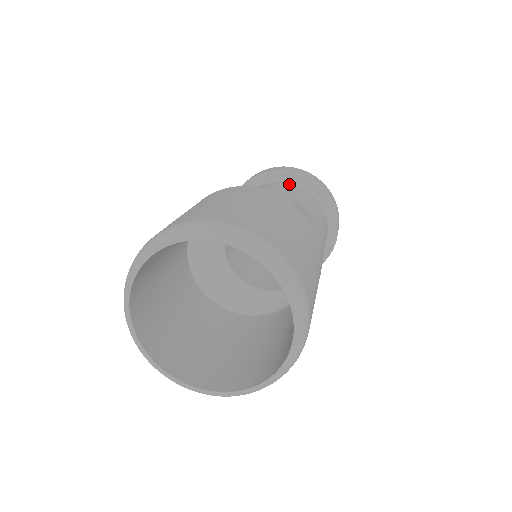
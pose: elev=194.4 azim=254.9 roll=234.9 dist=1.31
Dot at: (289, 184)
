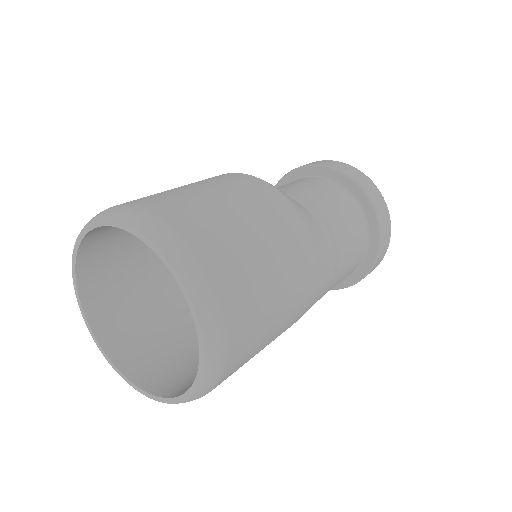
Dot at: (339, 190)
